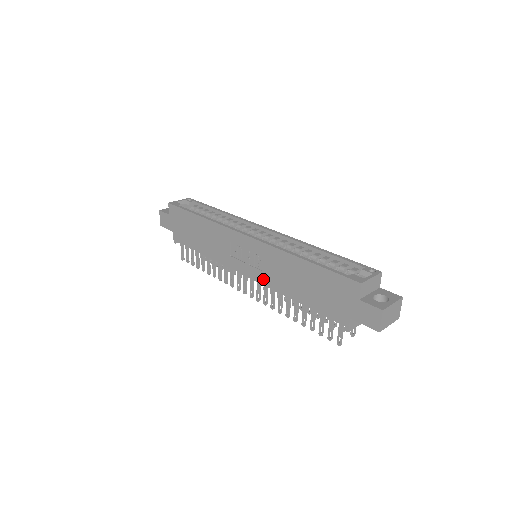
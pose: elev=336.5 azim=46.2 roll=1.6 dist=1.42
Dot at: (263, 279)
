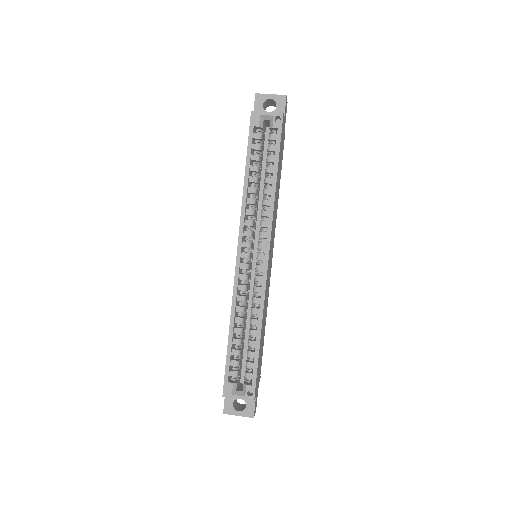
Dot at: occluded
